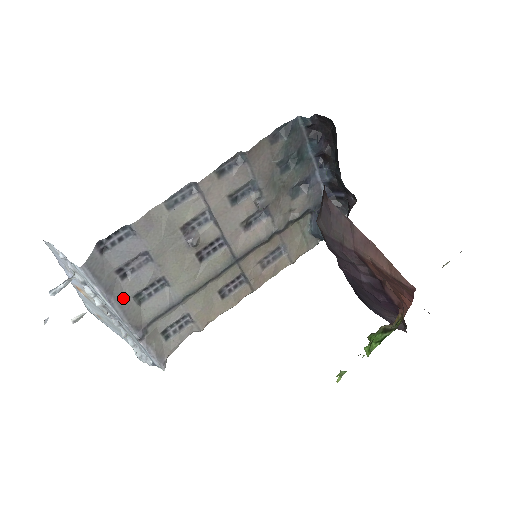
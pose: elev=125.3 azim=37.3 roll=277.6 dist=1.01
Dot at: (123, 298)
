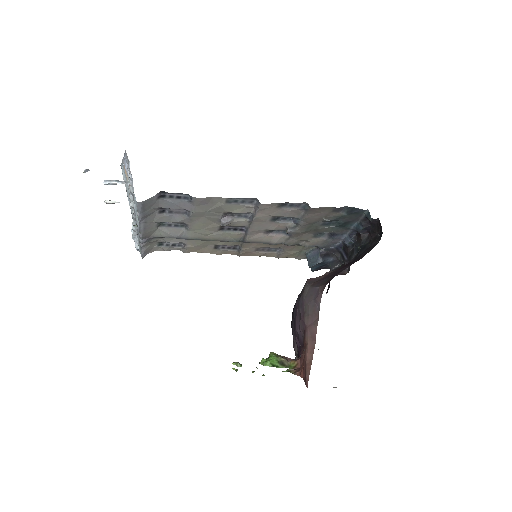
Dot at: (151, 221)
